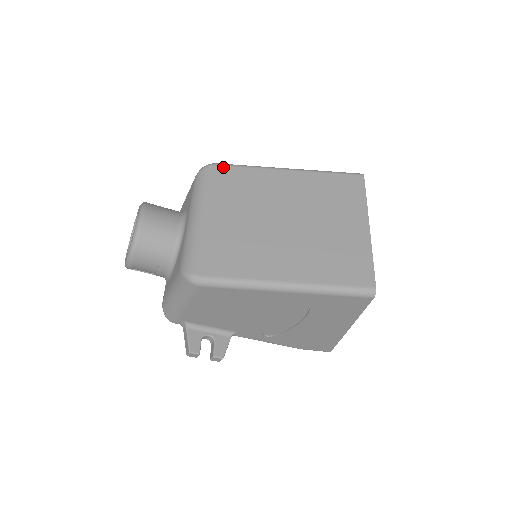
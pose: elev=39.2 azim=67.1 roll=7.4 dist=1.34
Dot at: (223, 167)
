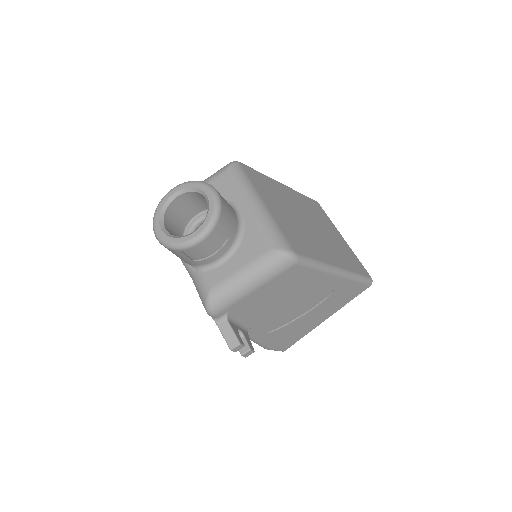
Dot at: (248, 167)
